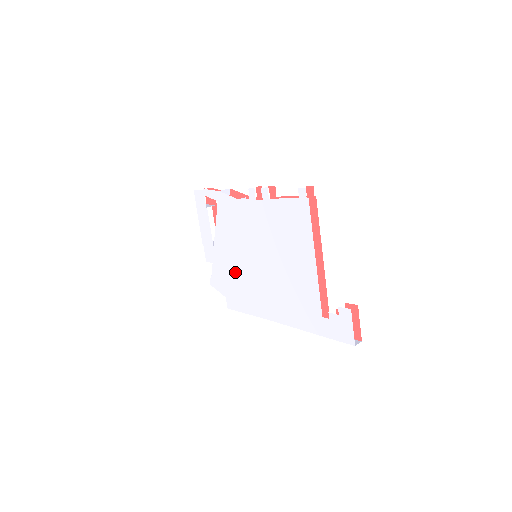
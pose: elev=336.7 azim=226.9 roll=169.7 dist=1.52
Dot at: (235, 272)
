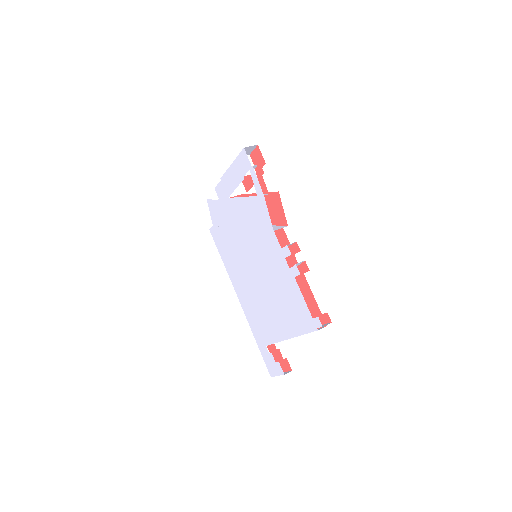
Dot at: (232, 236)
